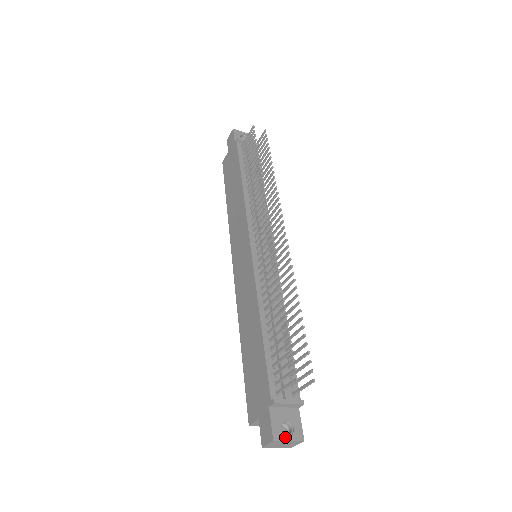
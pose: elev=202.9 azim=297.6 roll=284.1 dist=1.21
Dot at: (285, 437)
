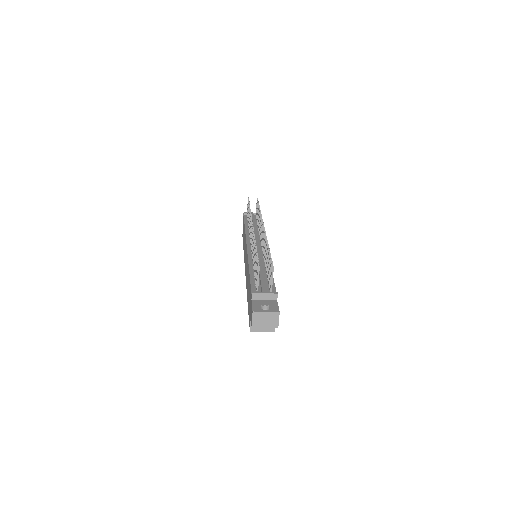
Dot at: (263, 310)
